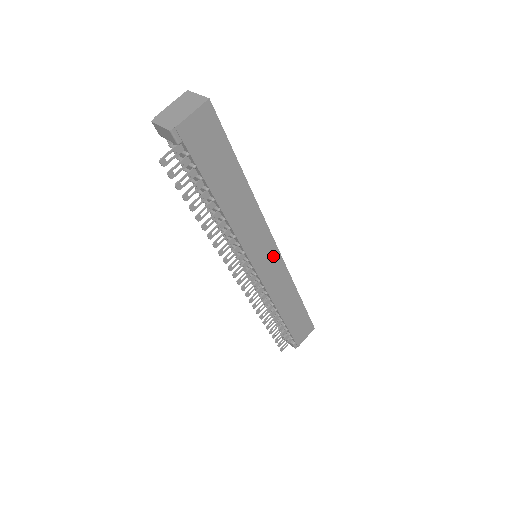
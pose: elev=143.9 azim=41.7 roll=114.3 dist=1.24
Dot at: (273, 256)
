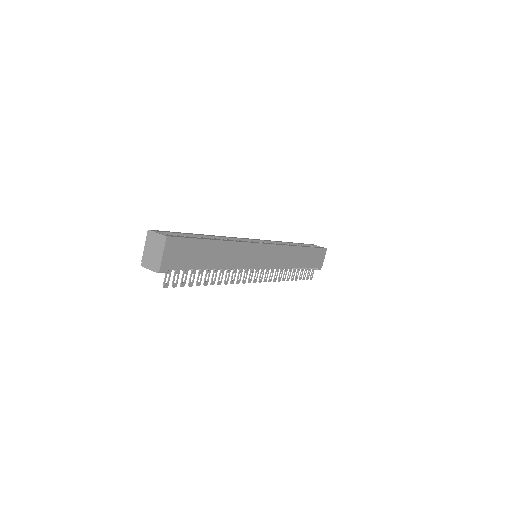
Dot at: (267, 250)
